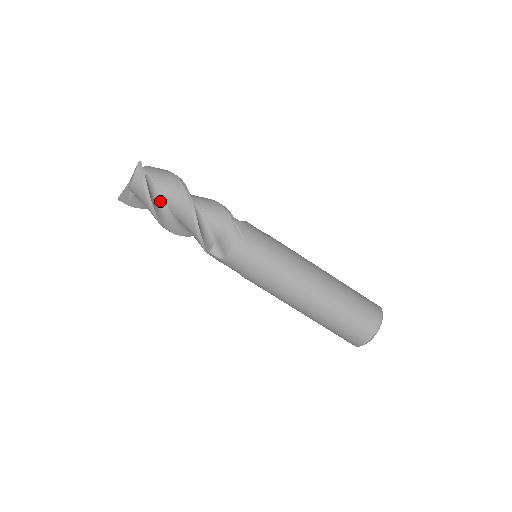
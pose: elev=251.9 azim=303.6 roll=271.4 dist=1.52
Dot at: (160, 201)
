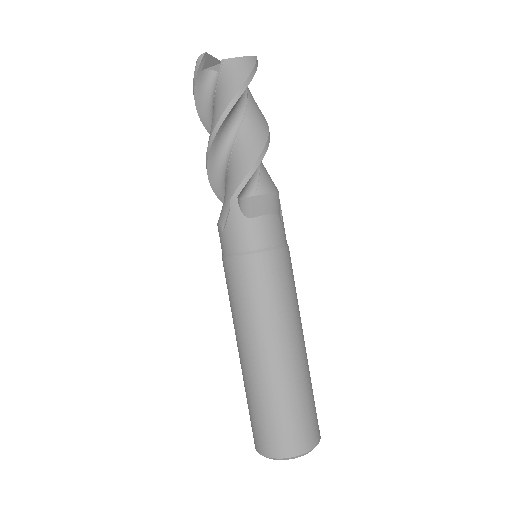
Dot at: (240, 104)
